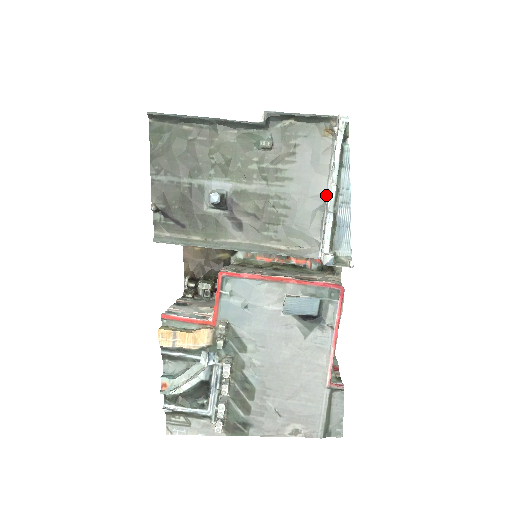
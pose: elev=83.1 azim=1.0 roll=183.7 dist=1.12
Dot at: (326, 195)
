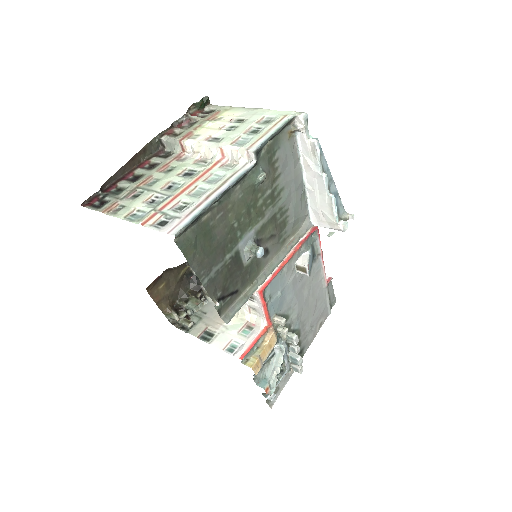
Dot at: (303, 180)
